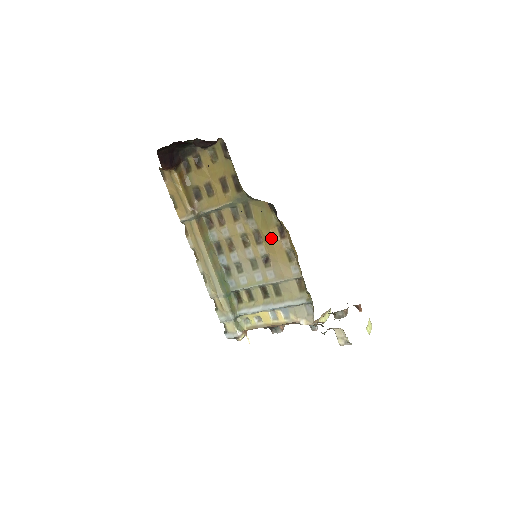
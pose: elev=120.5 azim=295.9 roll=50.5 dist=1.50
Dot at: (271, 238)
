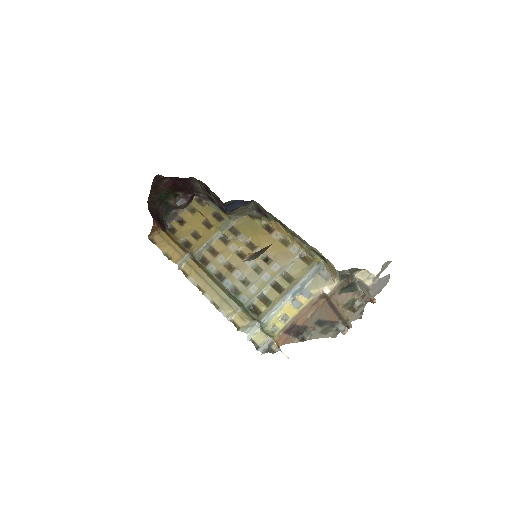
Dot at: (262, 237)
